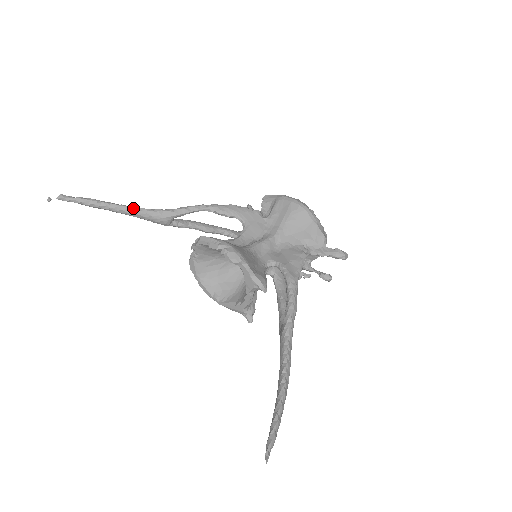
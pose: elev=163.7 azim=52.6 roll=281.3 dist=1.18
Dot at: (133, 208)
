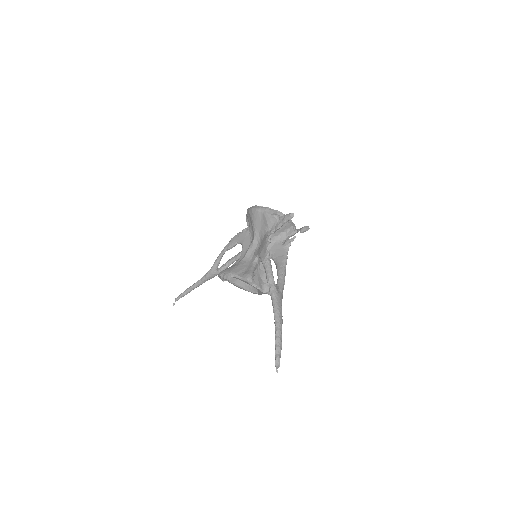
Dot at: (200, 280)
